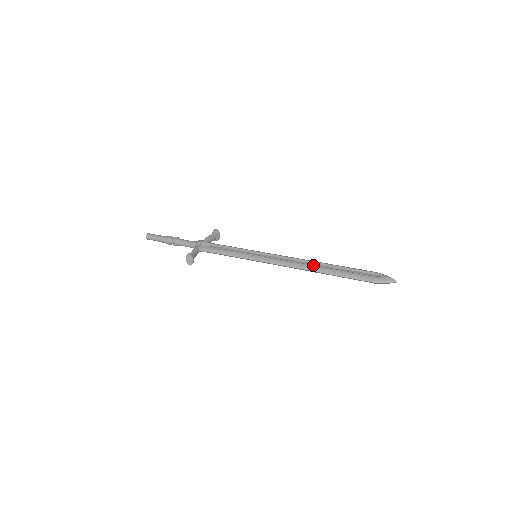
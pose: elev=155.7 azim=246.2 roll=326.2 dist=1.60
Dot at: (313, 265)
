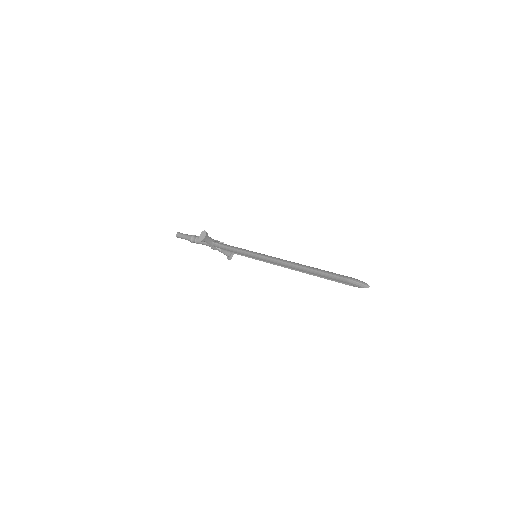
Dot at: (301, 264)
